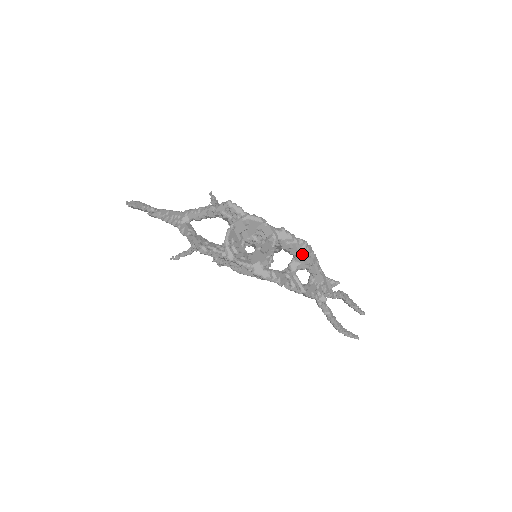
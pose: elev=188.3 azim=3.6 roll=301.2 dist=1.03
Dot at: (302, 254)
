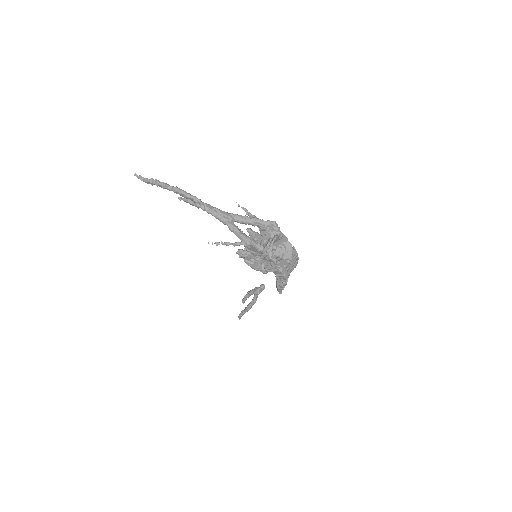
Dot at: (293, 265)
